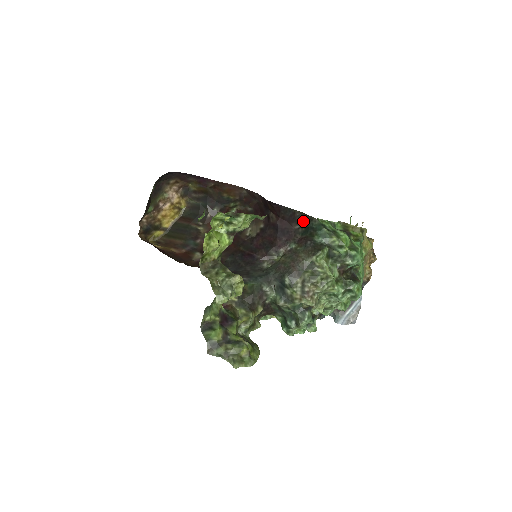
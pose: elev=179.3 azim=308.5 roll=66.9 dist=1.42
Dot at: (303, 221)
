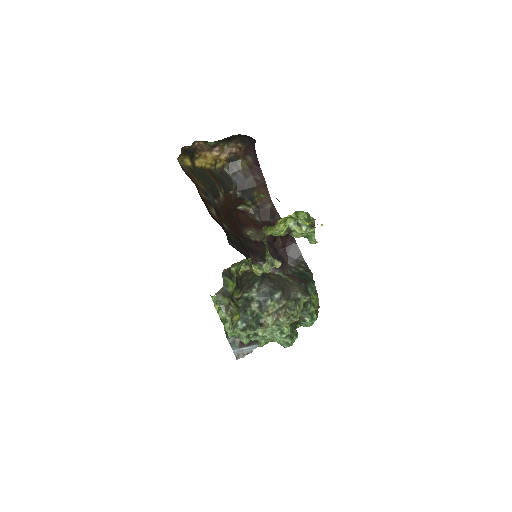
Dot at: (301, 266)
